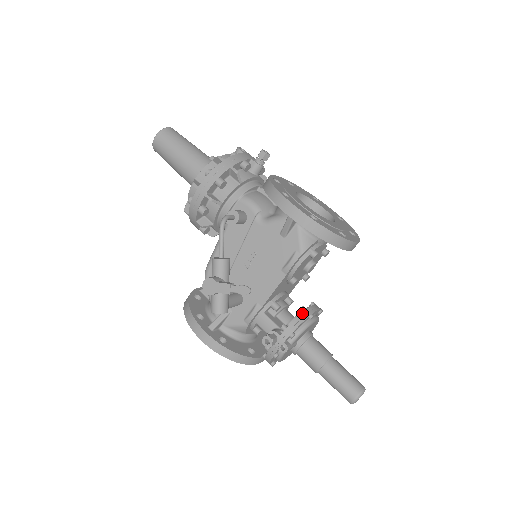
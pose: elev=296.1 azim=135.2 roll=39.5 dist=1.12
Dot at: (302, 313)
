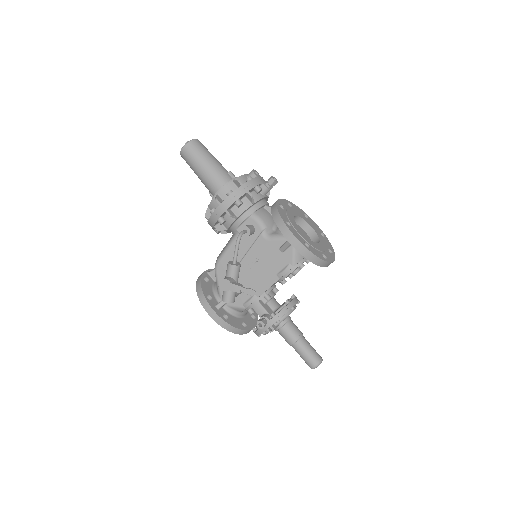
Dot at: (287, 306)
